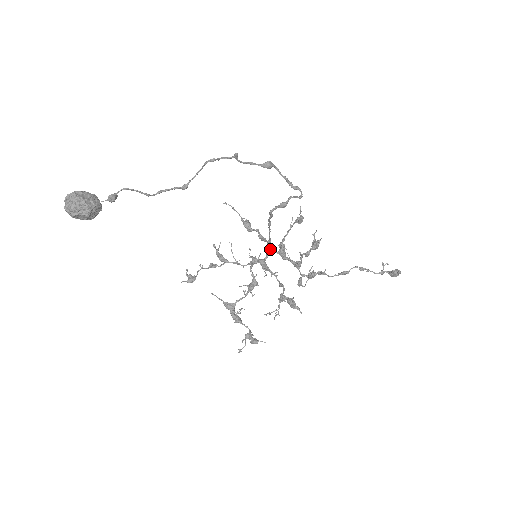
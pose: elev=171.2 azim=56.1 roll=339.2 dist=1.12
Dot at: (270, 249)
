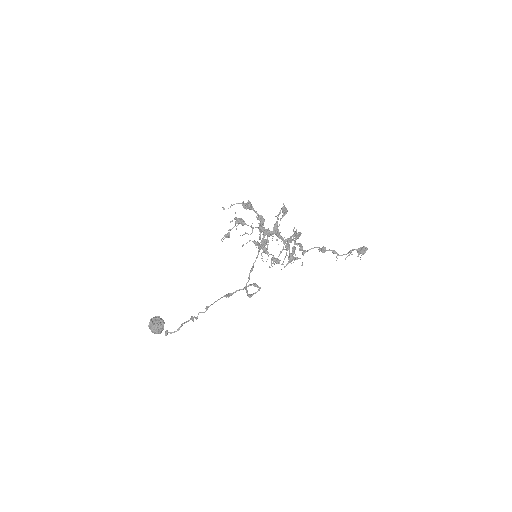
Dot at: occluded
